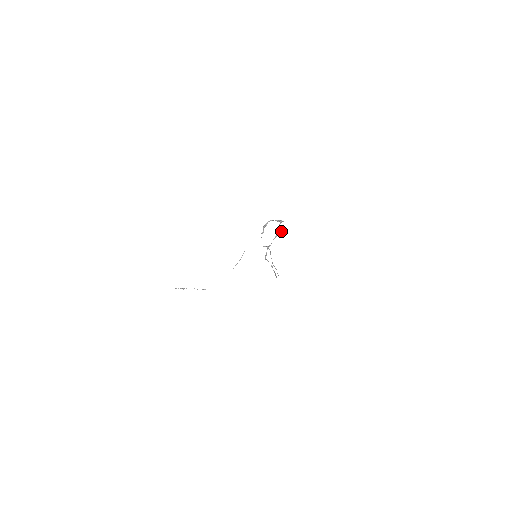
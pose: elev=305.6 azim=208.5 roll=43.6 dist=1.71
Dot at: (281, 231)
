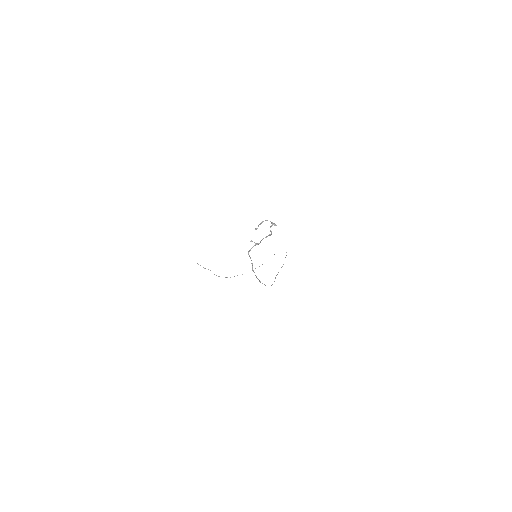
Dot at: (271, 233)
